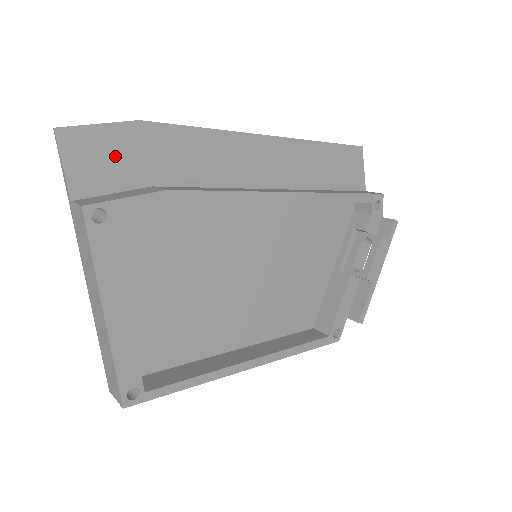
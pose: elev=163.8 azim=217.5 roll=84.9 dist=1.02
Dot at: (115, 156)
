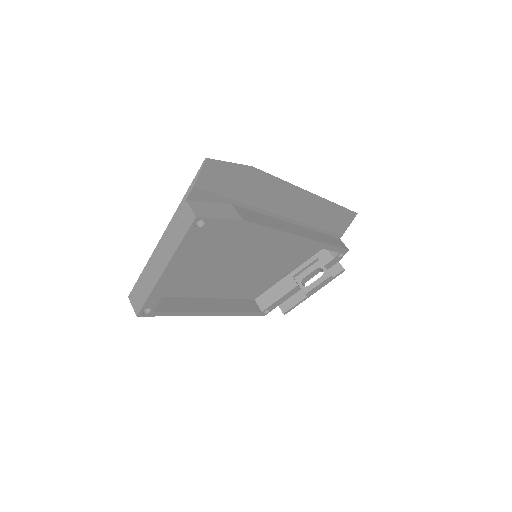
Dot at: (226, 183)
